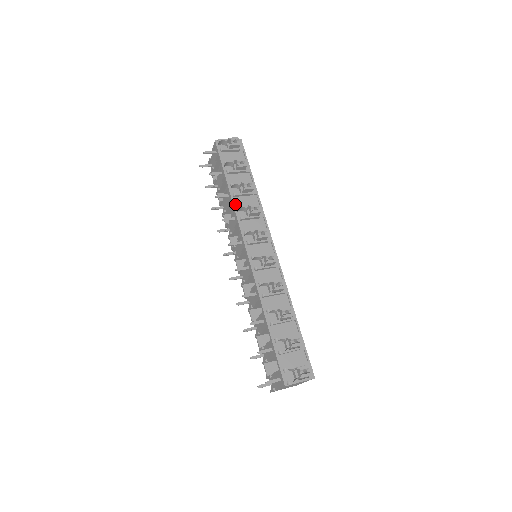
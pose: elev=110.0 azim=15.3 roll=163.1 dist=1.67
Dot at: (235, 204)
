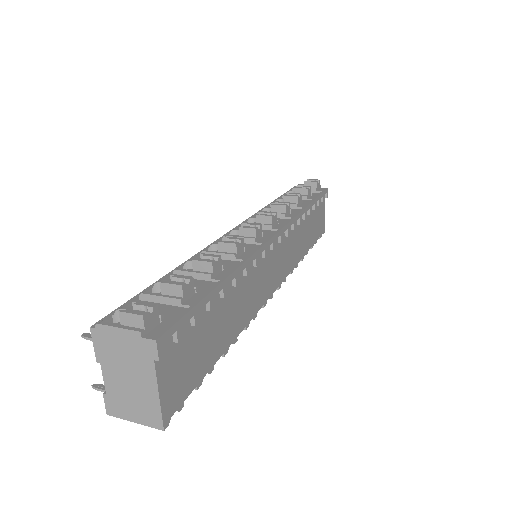
Dot at: occluded
